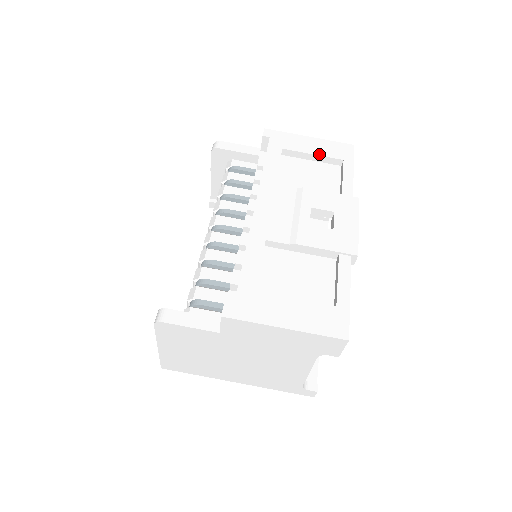
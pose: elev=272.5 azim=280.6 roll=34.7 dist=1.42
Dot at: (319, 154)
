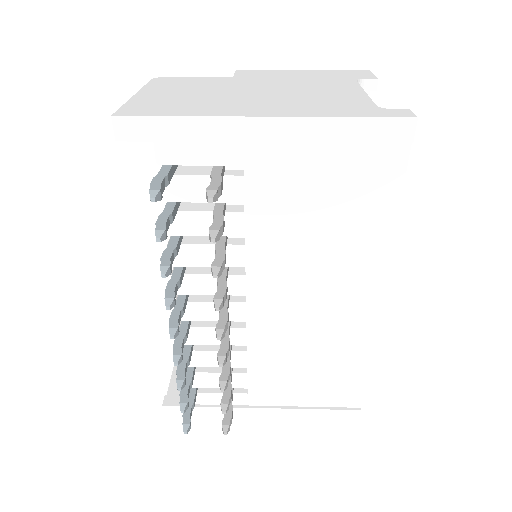
Dot at: occluded
